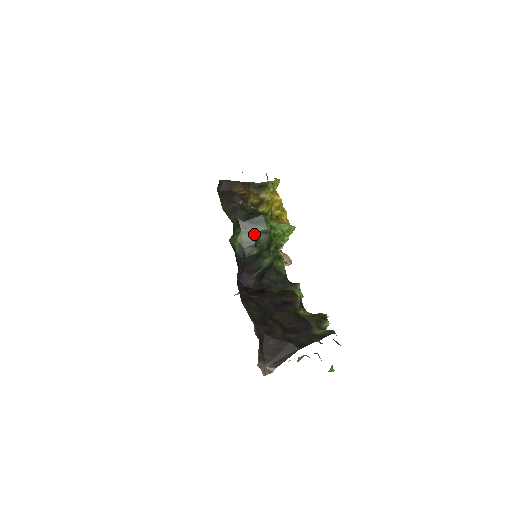
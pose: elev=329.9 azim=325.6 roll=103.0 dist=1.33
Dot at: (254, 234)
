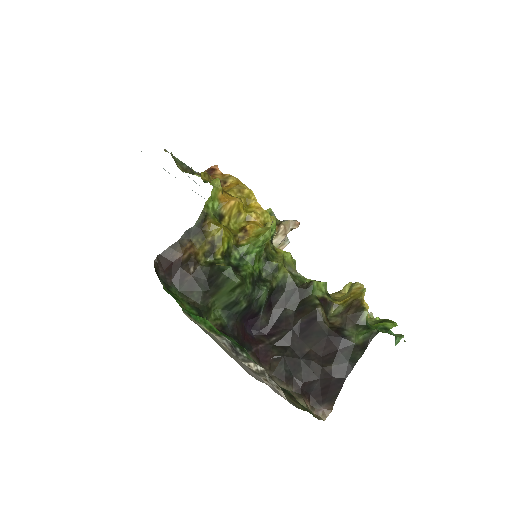
Dot at: (228, 295)
